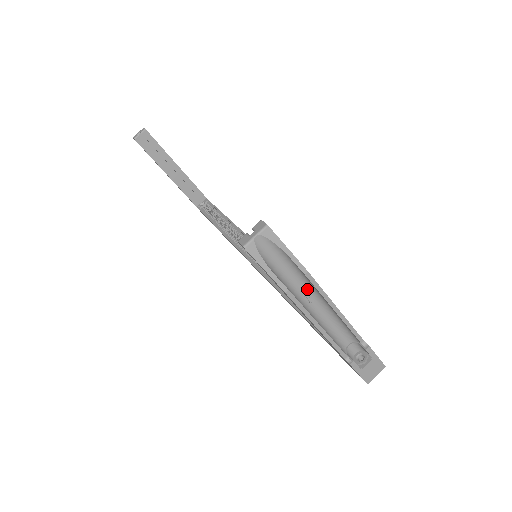
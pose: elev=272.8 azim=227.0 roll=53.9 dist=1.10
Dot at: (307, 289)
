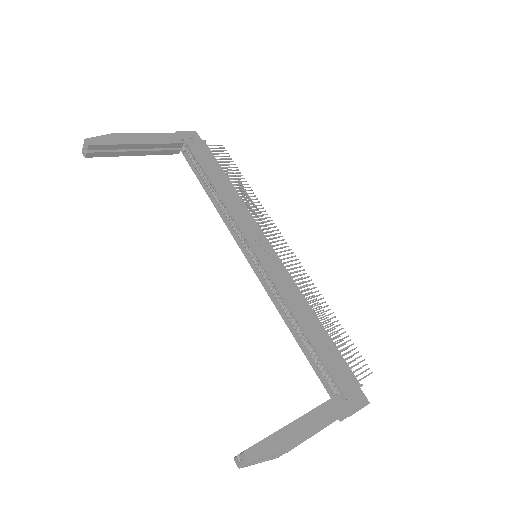
Dot at: (293, 435)
